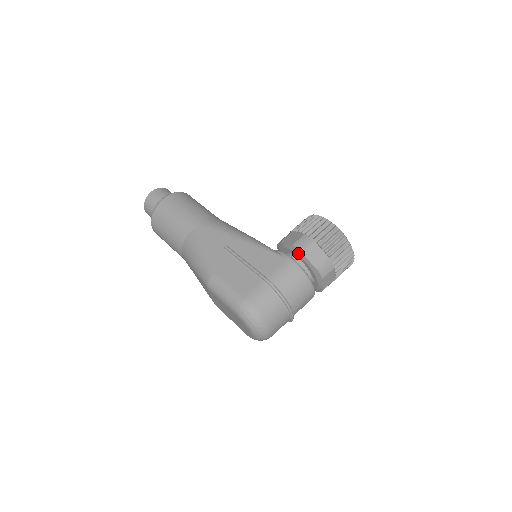
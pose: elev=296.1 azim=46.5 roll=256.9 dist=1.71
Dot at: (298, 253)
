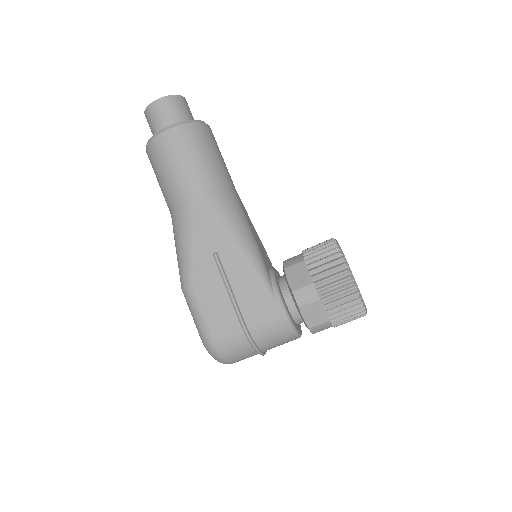
Dot at: (295, 303)
